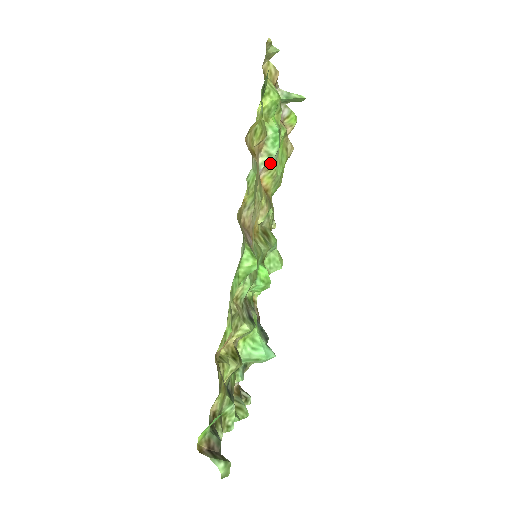
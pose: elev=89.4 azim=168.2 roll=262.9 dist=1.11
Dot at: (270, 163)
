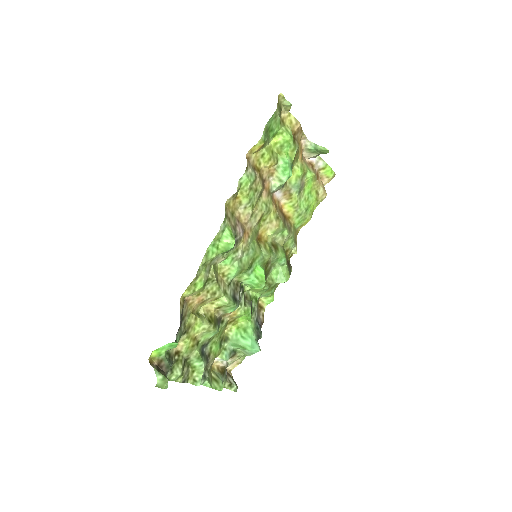
Dot at: (290, 193)
